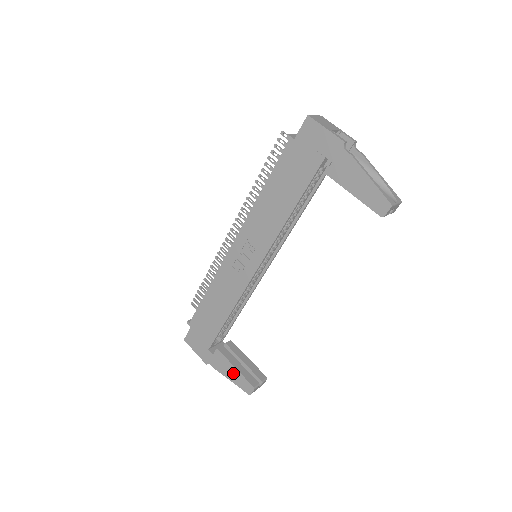
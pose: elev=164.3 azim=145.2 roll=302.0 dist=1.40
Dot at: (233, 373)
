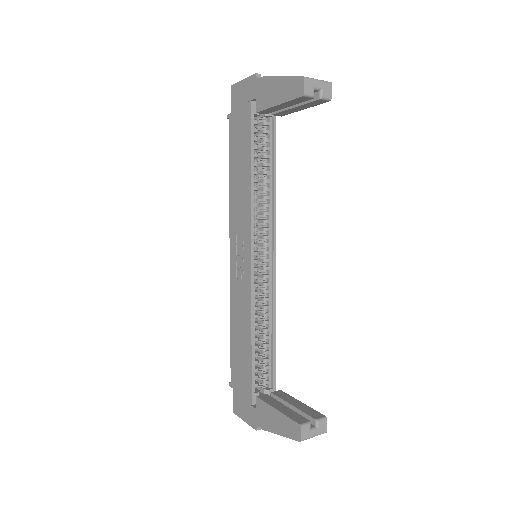
Dot at: (277, 420)
